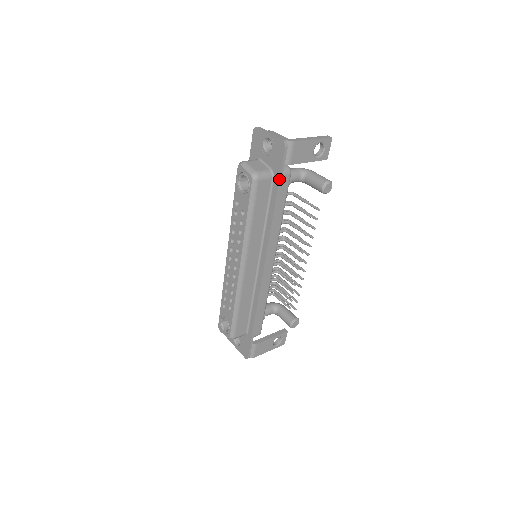
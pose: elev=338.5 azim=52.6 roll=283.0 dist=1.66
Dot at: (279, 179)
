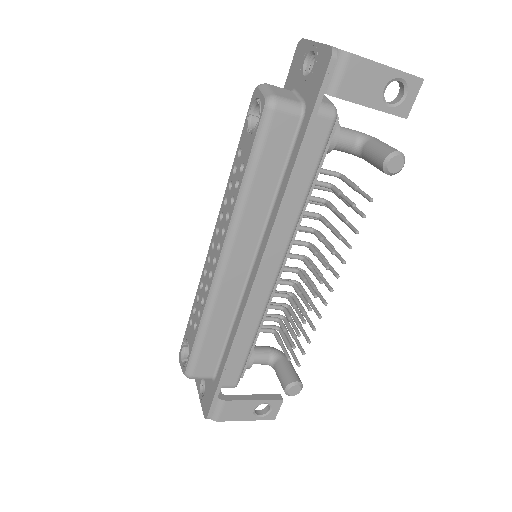
Dot at: (310, 116)
